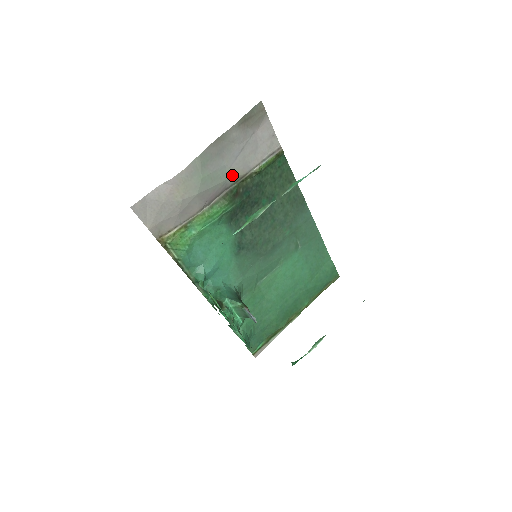
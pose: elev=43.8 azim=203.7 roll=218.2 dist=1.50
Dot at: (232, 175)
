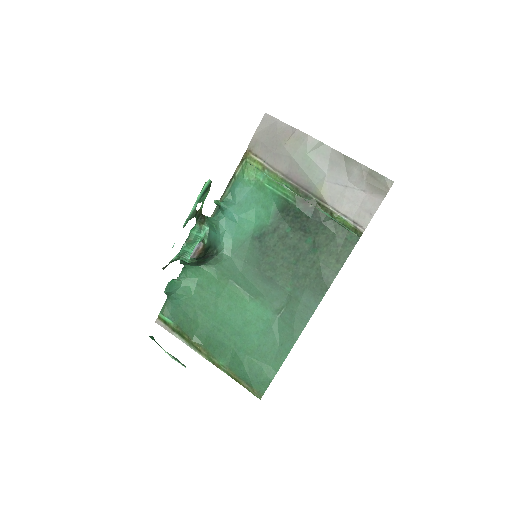
Dot at: (320, 187)
